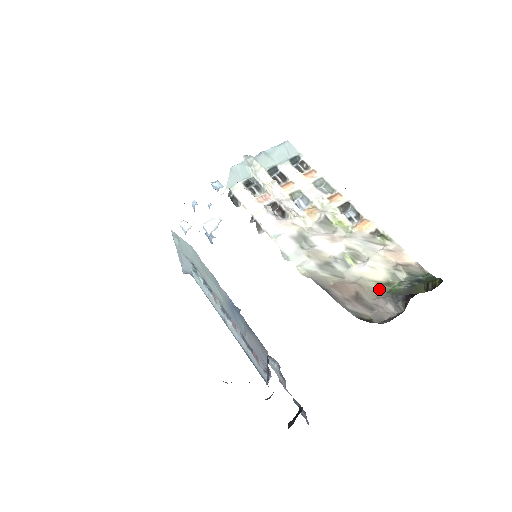
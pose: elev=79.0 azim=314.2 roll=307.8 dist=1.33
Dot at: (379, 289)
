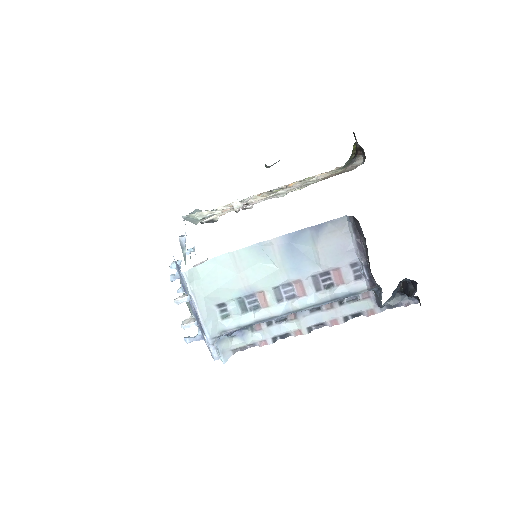
Dot at: (341, 170)
